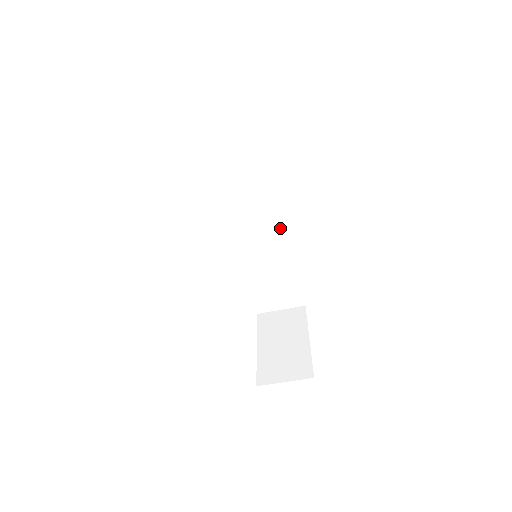
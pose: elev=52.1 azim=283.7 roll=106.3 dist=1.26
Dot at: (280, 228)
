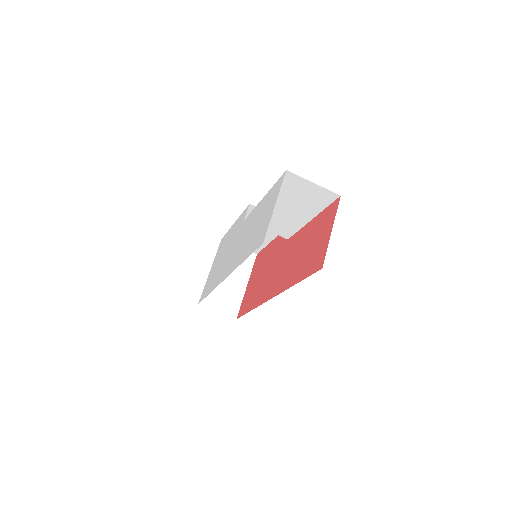
Dot at: occluded
